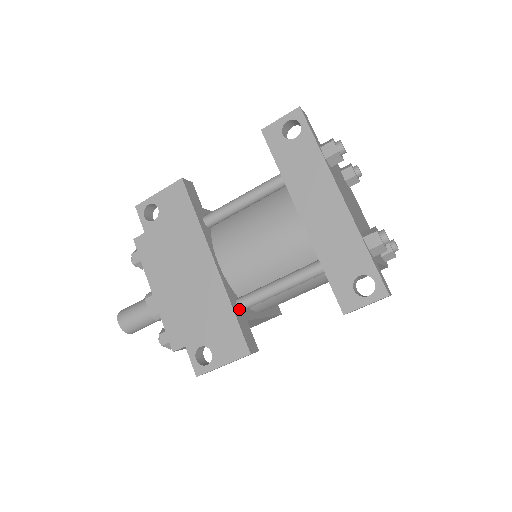
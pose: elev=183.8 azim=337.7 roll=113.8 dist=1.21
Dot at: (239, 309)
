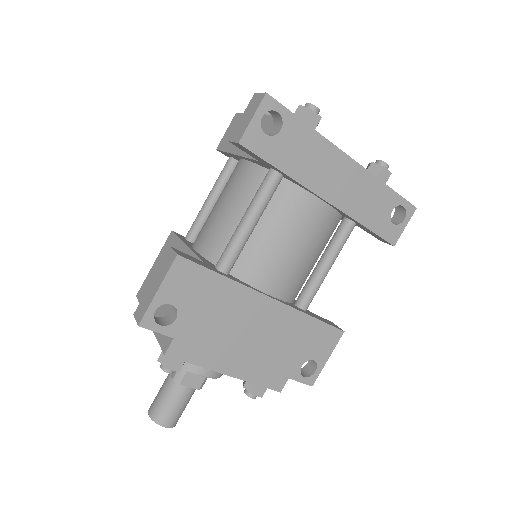
Dot at: (306, 311)
